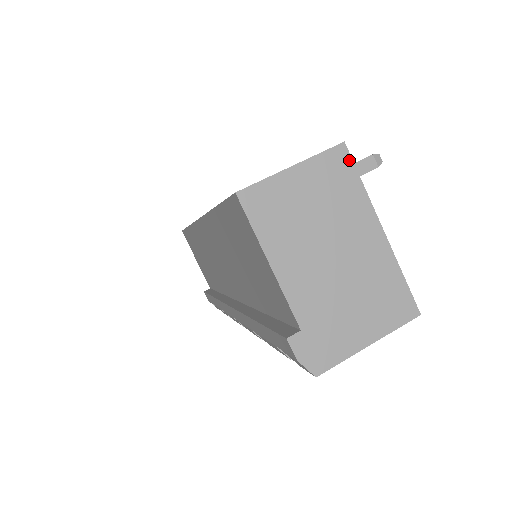
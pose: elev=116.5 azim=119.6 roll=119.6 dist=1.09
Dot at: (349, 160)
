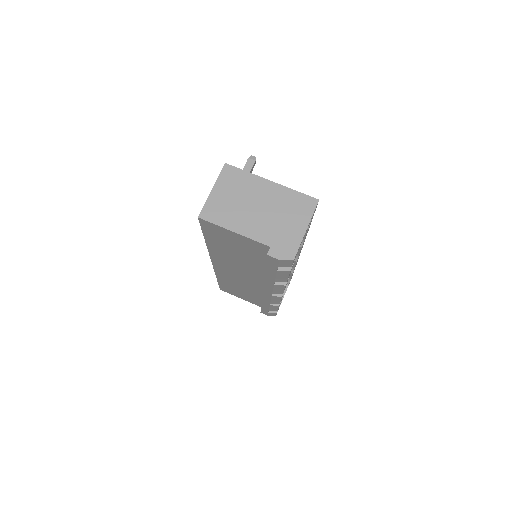
Dot at: (233, 168)
